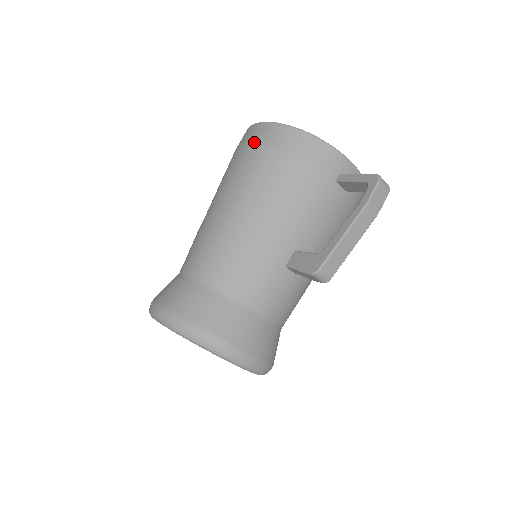
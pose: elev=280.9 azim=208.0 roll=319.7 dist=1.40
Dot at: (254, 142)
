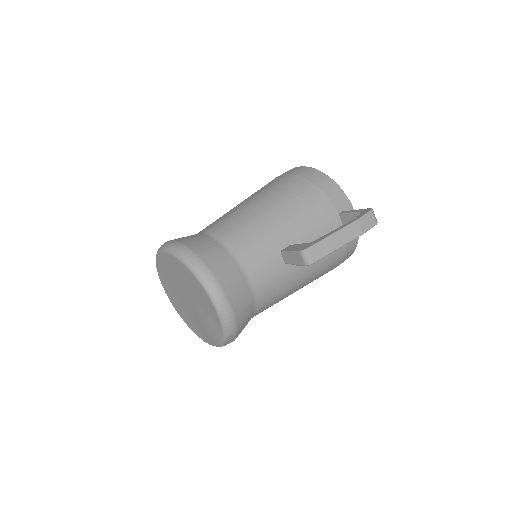
Dot at: (288, 173)
